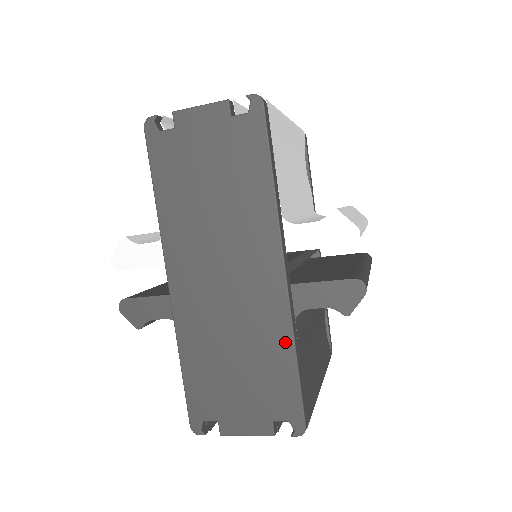
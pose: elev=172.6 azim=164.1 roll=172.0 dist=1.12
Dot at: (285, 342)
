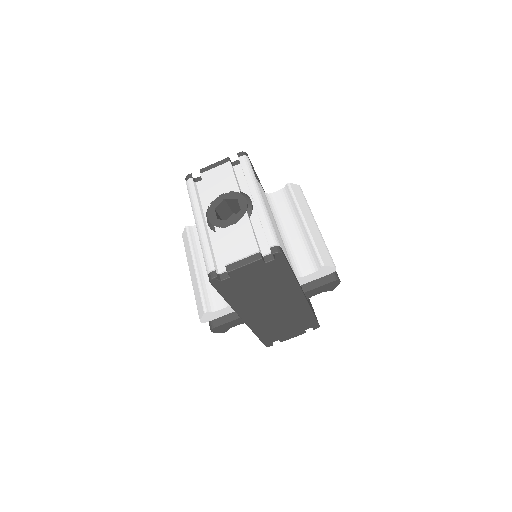
Dot at: (307, 312)
